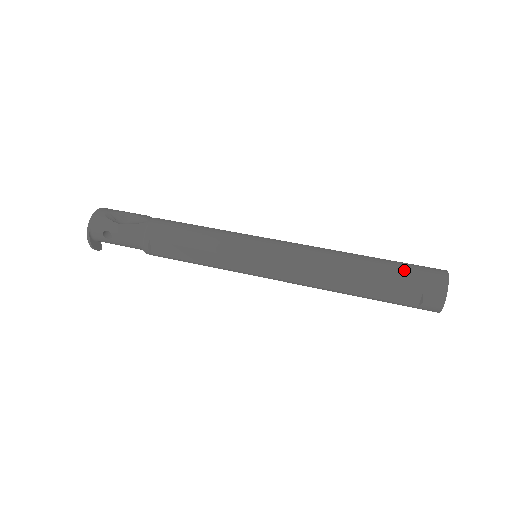
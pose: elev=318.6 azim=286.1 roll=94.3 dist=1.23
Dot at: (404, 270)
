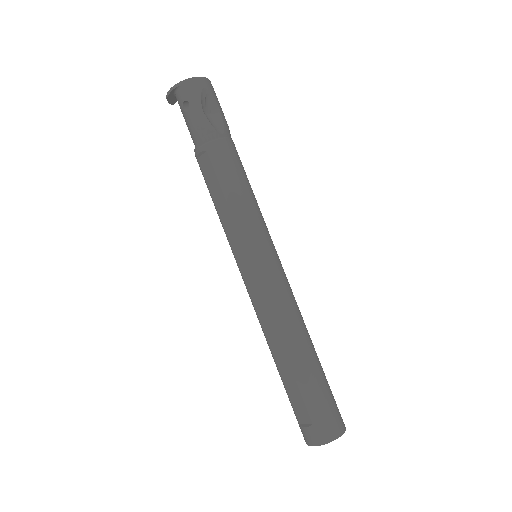
Dot at: (323, 396)
